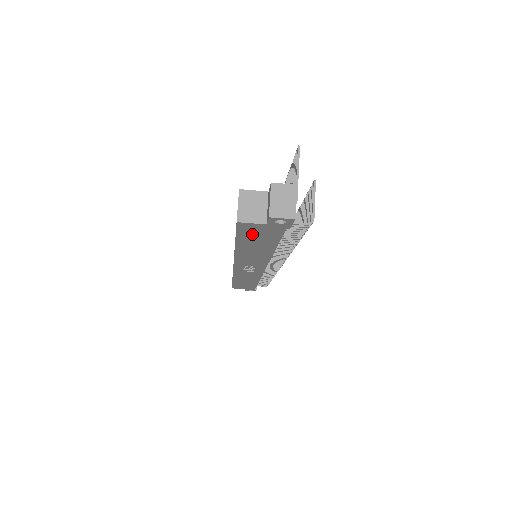
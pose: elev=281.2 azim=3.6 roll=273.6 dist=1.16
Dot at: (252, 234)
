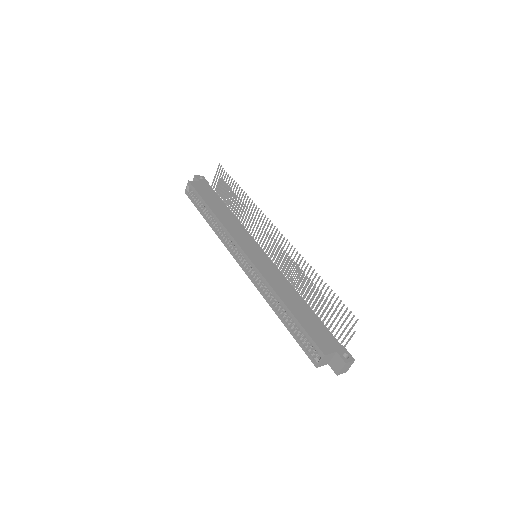
Dot at: occluded
